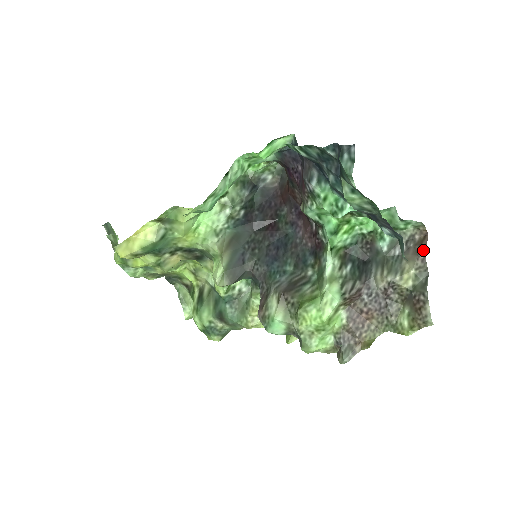
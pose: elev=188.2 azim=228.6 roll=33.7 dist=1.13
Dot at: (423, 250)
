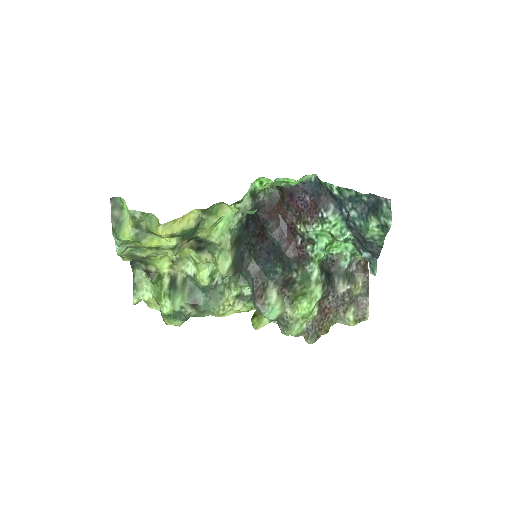
Dot at: (367, 271)
